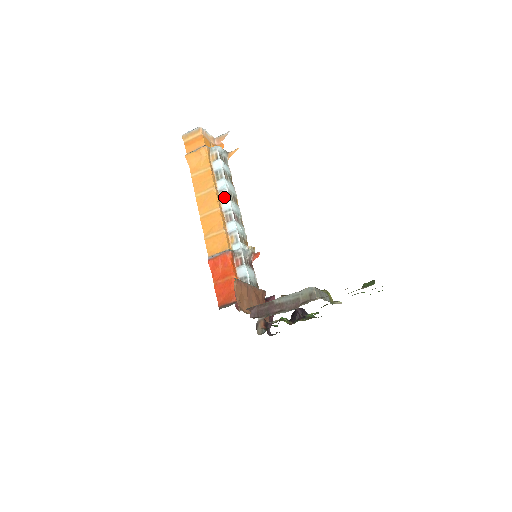
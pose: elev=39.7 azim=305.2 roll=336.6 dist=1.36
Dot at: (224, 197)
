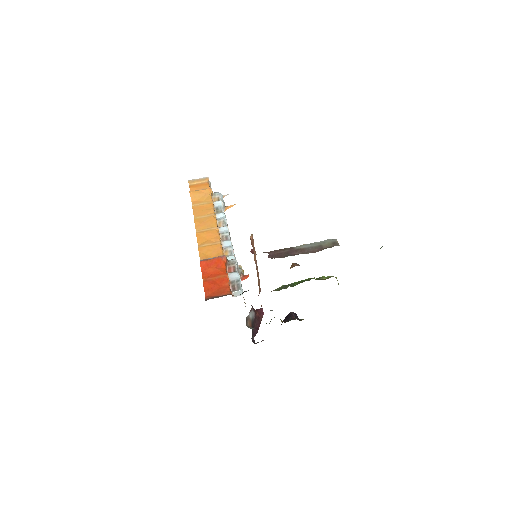
Dot at: (222, 224)
